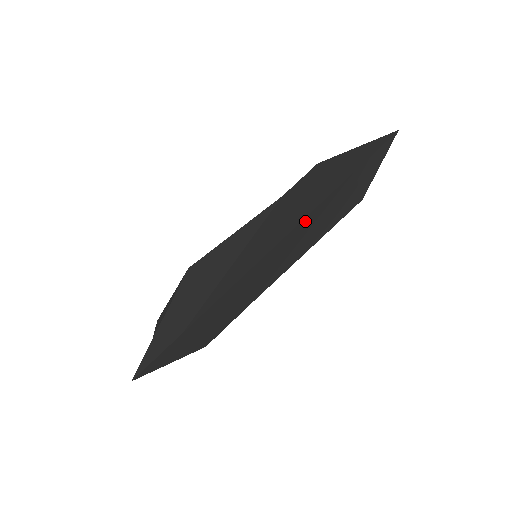
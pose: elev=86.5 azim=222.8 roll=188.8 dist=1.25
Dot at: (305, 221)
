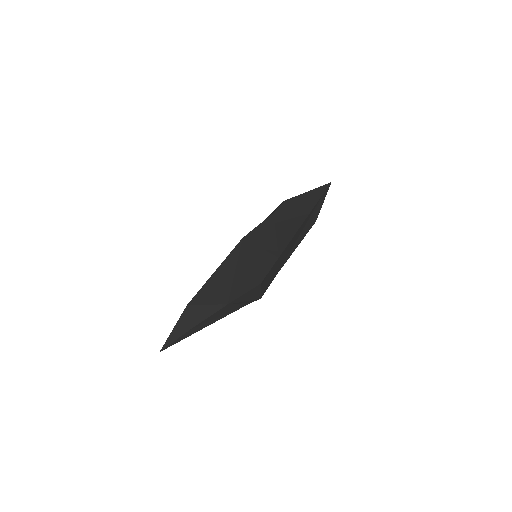
Dot at: (310, 213)
